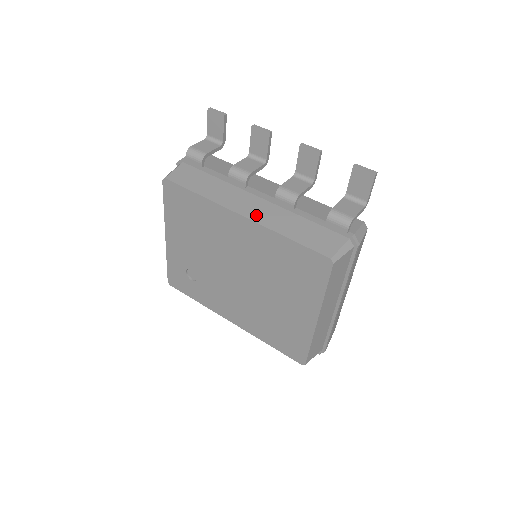
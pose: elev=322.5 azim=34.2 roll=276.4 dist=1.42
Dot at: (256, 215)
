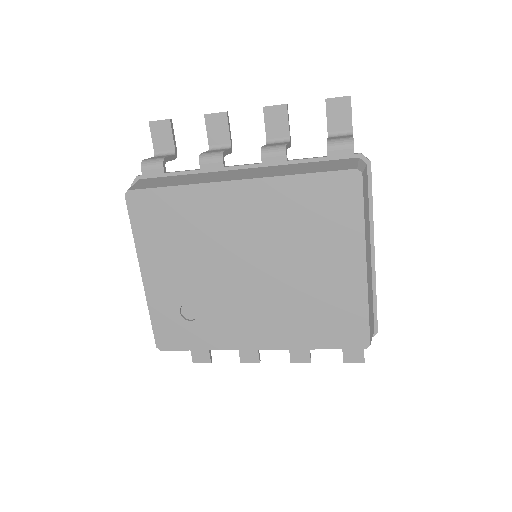
Dot at: (252, 175)
